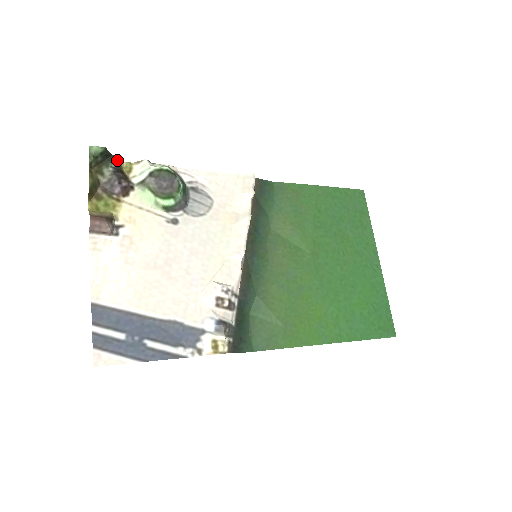
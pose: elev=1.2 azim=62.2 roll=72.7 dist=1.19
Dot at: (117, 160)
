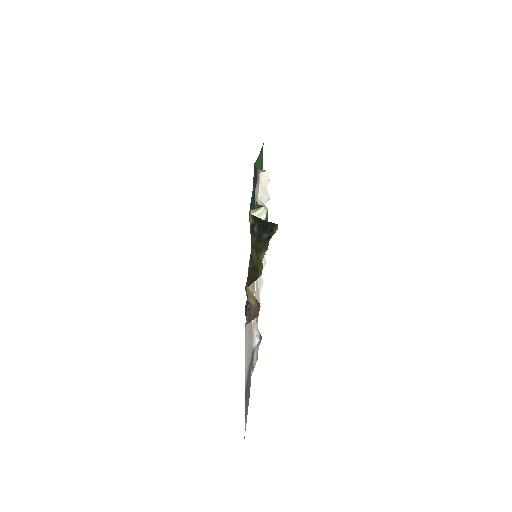
Dot at: (257, 221)
